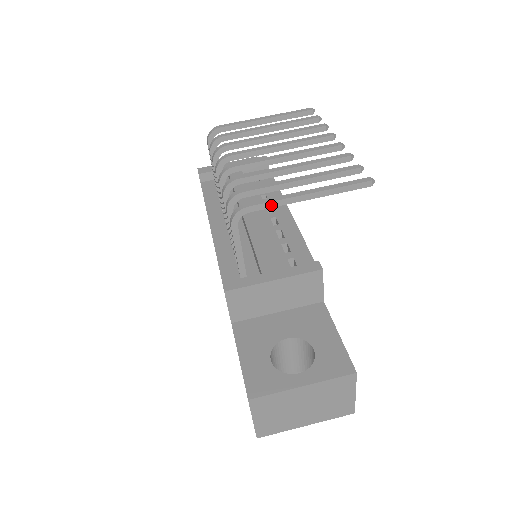
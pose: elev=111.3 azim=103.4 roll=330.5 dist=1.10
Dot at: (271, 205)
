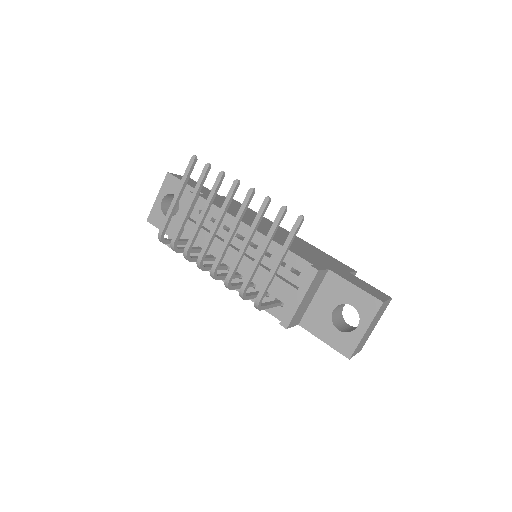
Dot at: occluded
